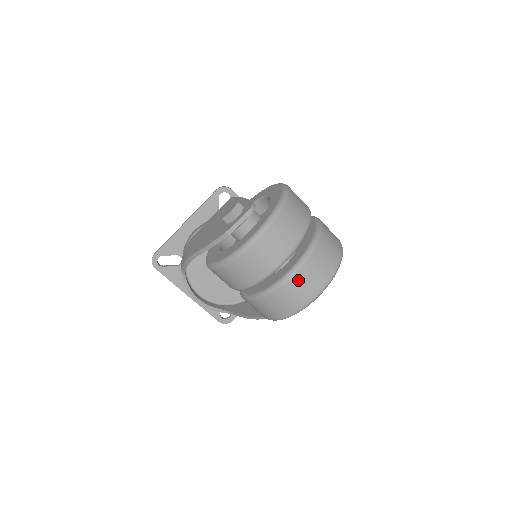
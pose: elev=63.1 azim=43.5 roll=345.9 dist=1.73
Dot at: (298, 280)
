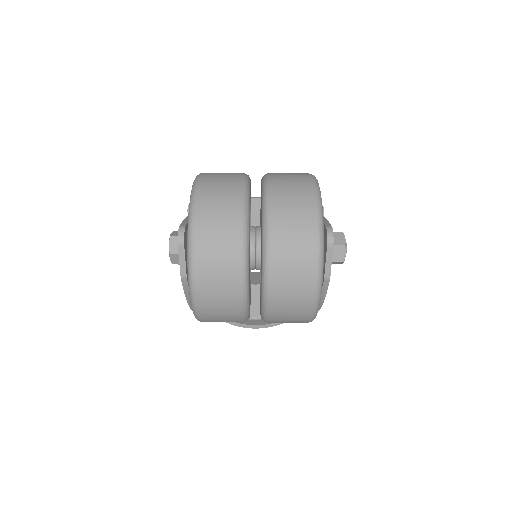
Dot at: (279, 278)
